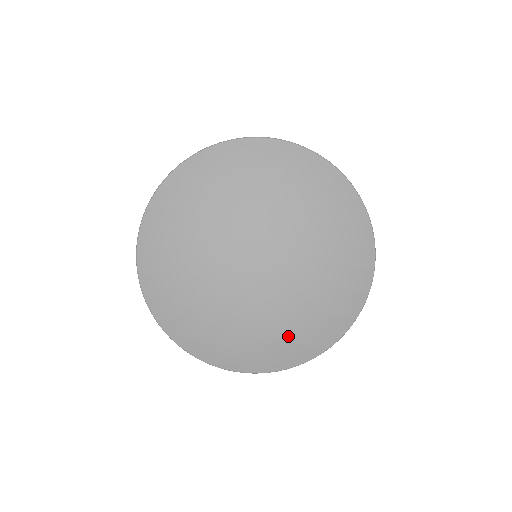
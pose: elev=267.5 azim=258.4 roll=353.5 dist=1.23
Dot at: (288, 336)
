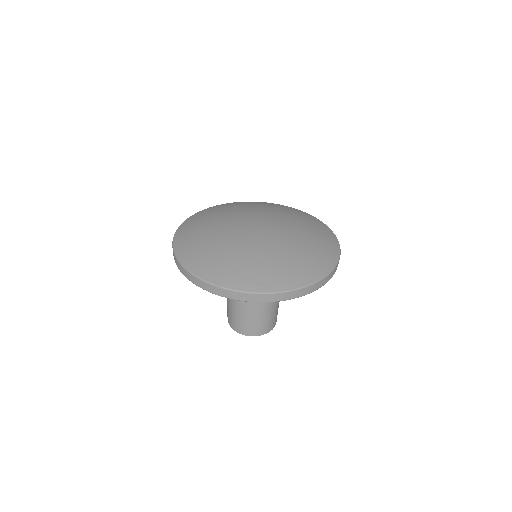
Dot at: (265, 266)
